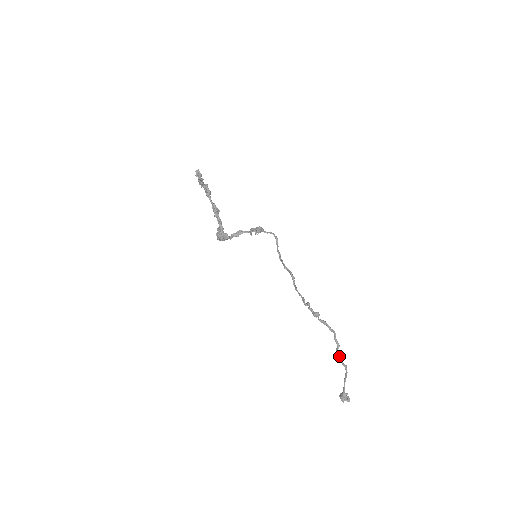
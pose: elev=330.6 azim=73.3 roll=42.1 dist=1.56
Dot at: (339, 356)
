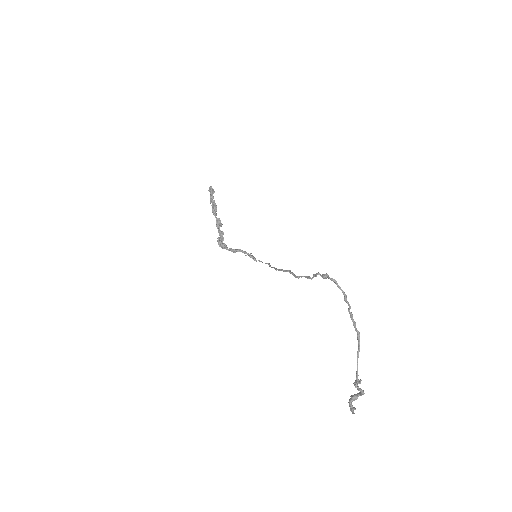
Dot at: (351, 318)
